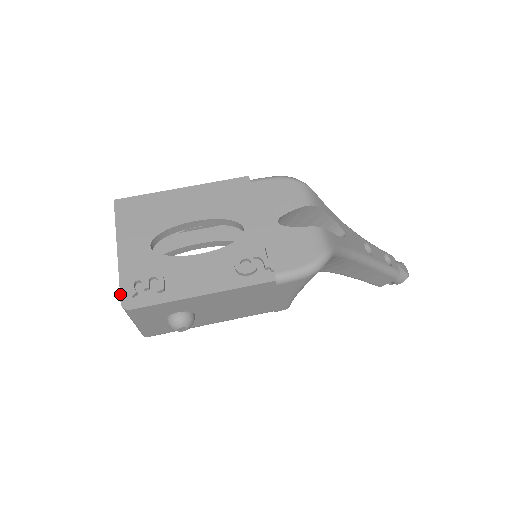
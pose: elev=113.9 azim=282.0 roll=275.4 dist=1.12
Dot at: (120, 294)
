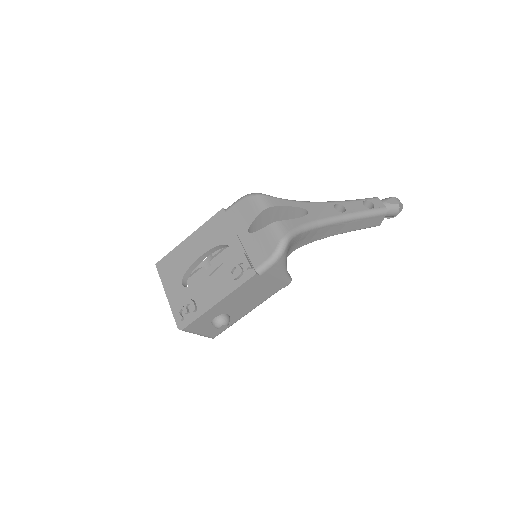
Dot at: occluded
